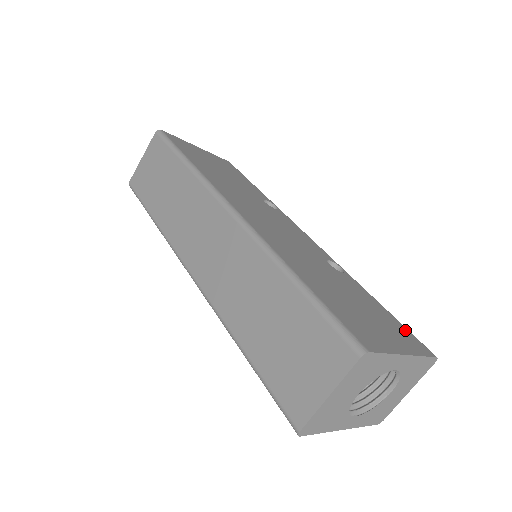
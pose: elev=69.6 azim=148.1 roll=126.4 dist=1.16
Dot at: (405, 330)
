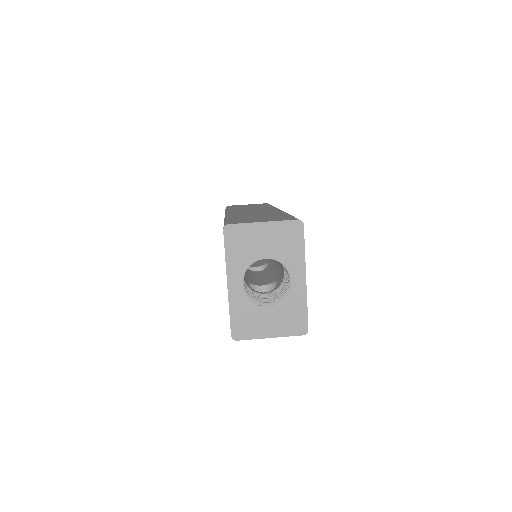
Dot at: occluded
